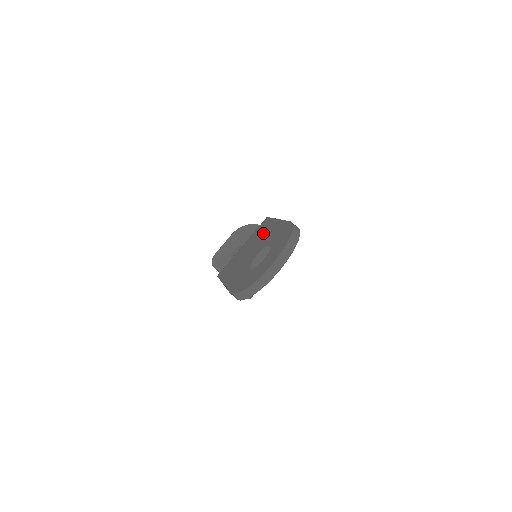
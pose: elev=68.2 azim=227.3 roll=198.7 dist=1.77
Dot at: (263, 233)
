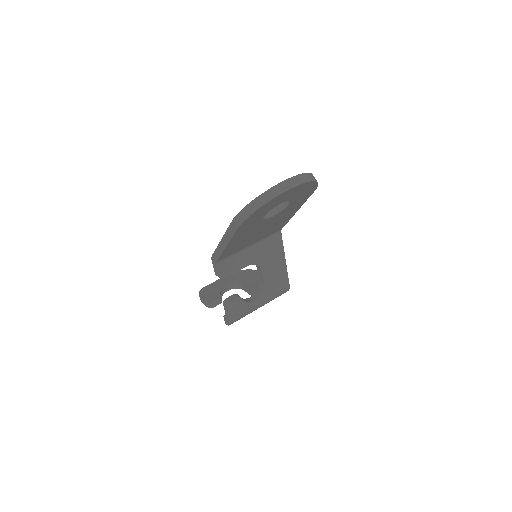
Dot at: occluded
